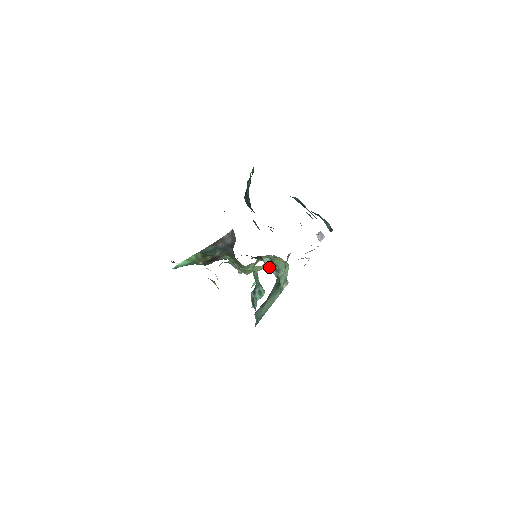
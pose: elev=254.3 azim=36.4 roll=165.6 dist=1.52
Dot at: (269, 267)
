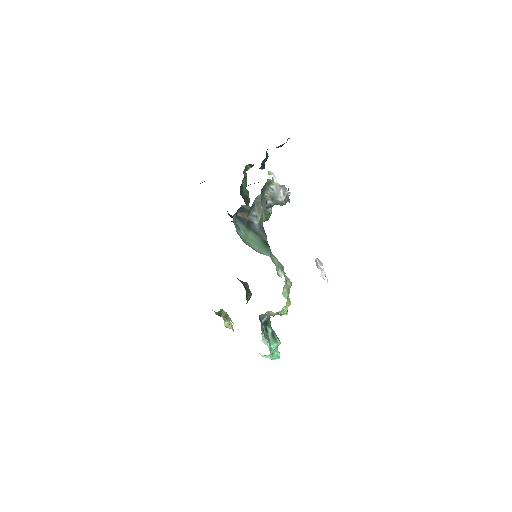
Dot at: occluded
